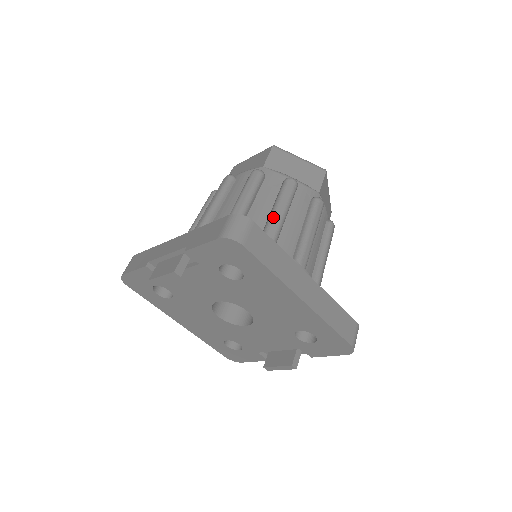
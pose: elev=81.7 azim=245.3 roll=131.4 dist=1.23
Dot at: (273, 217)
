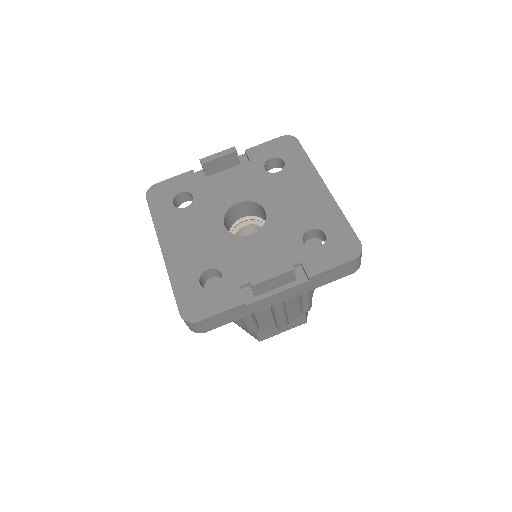
Dot at: occluded
